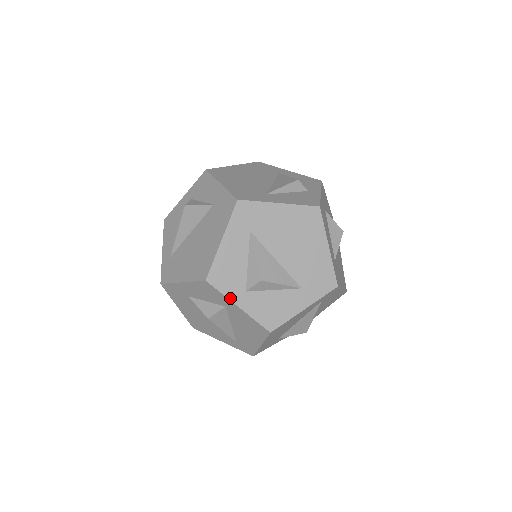
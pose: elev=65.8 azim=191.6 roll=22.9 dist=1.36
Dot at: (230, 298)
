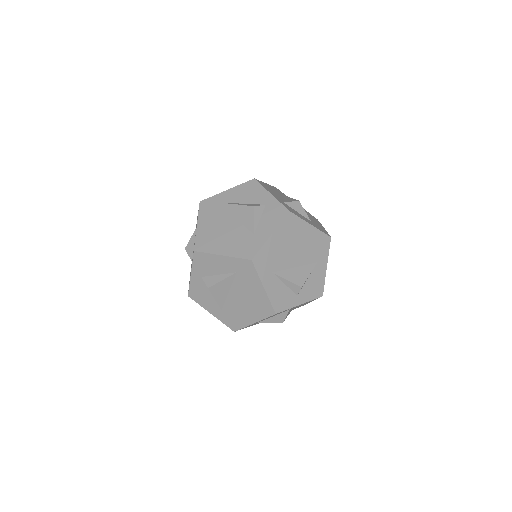
Dot at: (193, 268)
